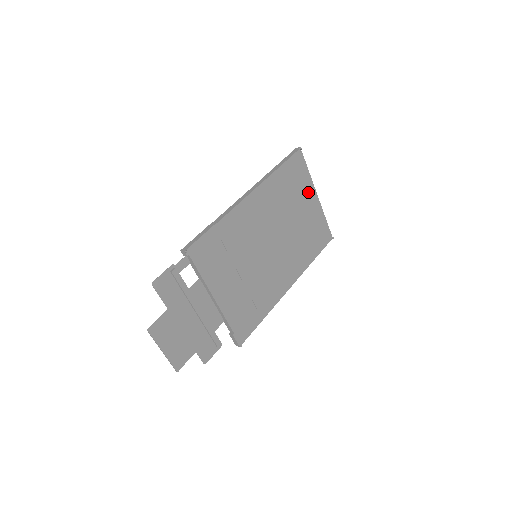
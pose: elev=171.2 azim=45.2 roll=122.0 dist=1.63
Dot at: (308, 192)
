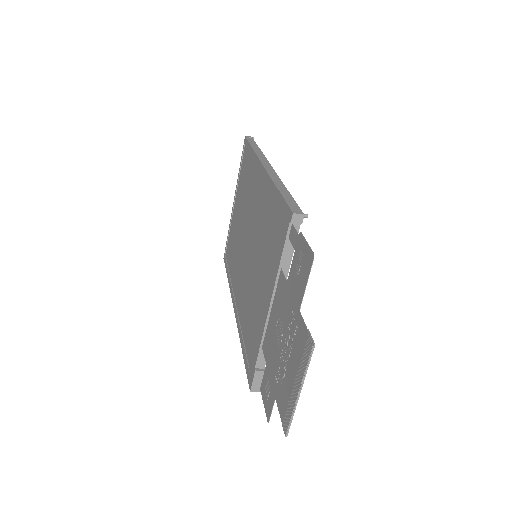
Dot at: occluded
